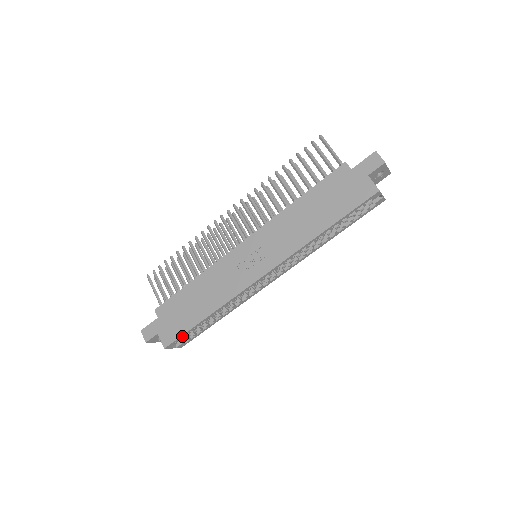
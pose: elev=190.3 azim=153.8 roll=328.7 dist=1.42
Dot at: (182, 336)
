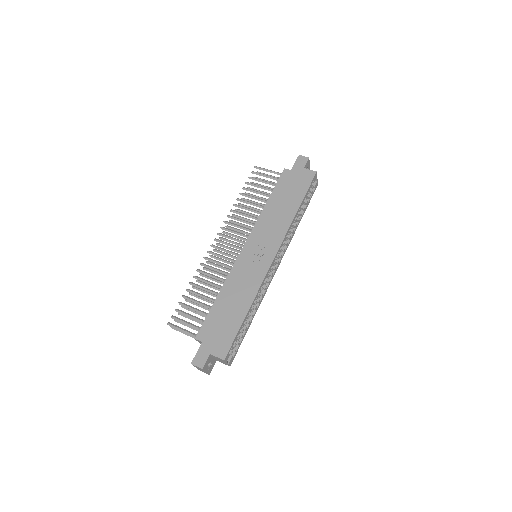
Dot at: (234, 341)
